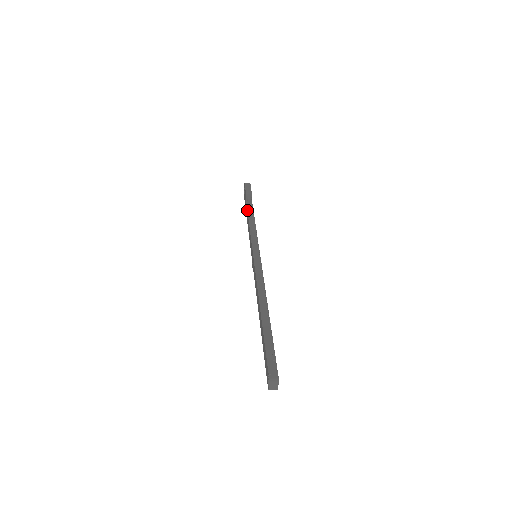
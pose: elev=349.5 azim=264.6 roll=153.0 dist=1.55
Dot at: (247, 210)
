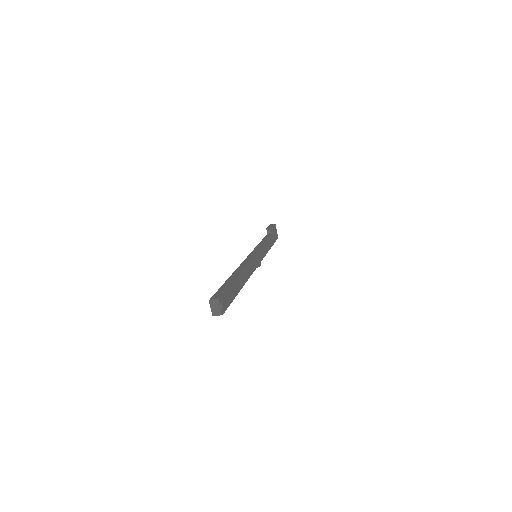
Dot at: (264, 237)
